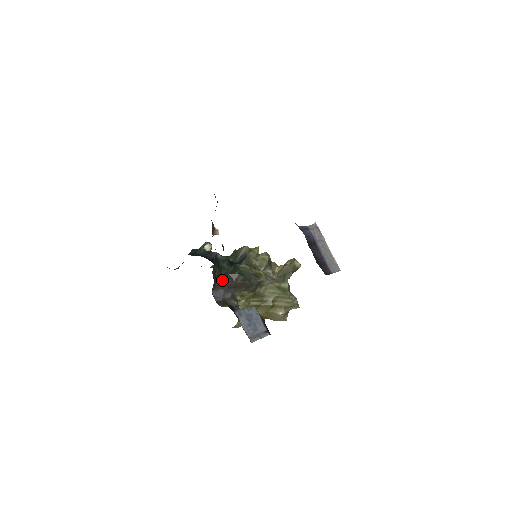
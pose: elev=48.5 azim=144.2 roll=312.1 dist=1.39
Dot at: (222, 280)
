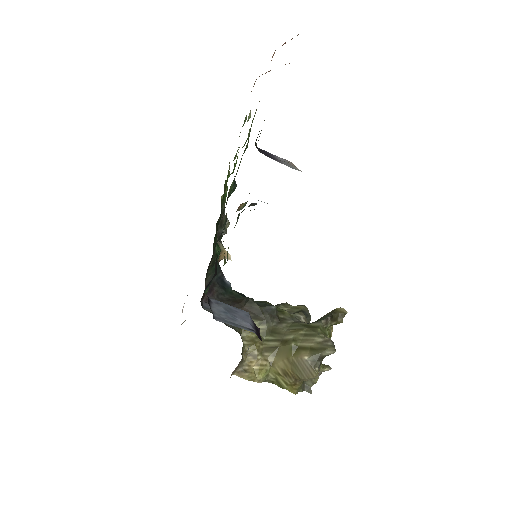
Dot at: (224, 300)
